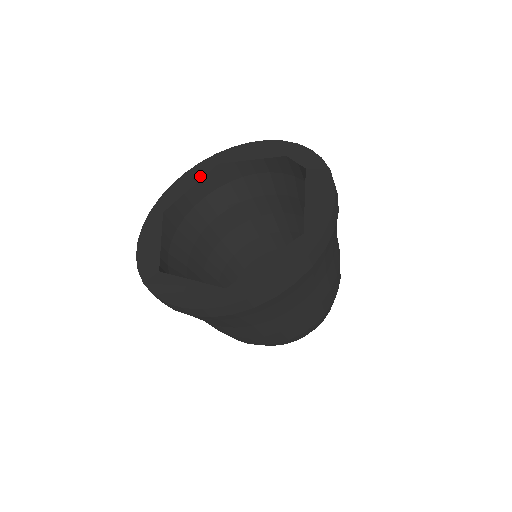
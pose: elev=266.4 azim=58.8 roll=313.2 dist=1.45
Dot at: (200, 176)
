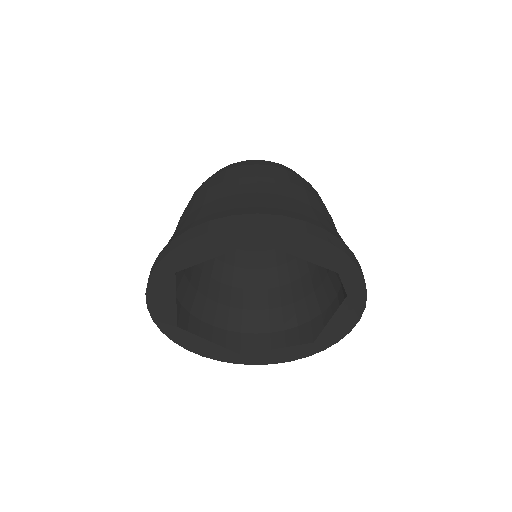
Dot at: (229, 248)
